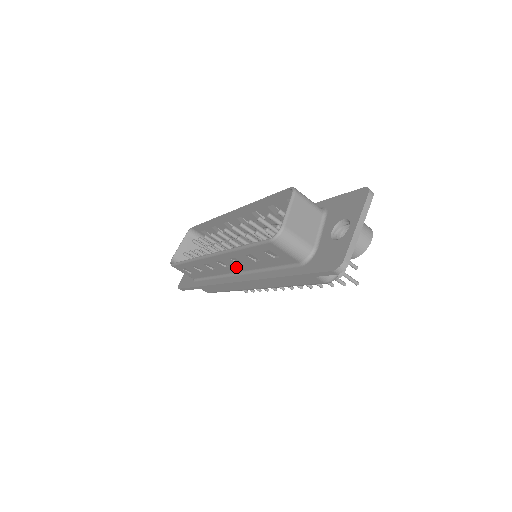
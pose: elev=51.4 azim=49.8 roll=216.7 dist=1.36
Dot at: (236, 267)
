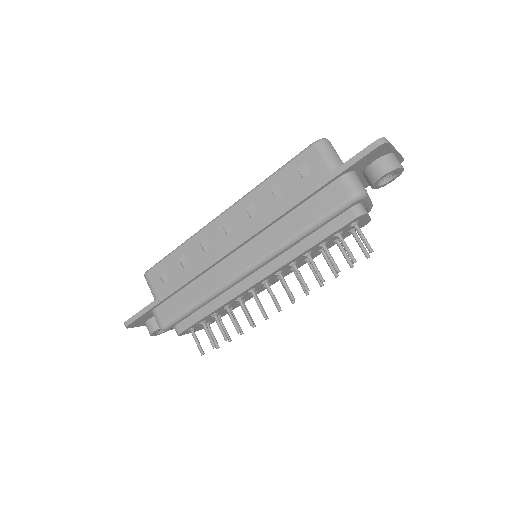
Dot at: (243, 228)
